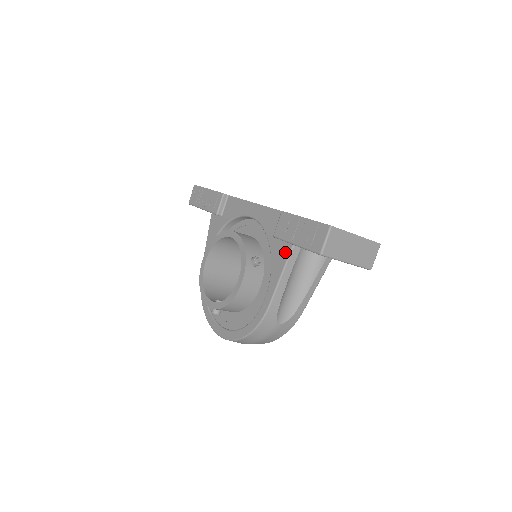
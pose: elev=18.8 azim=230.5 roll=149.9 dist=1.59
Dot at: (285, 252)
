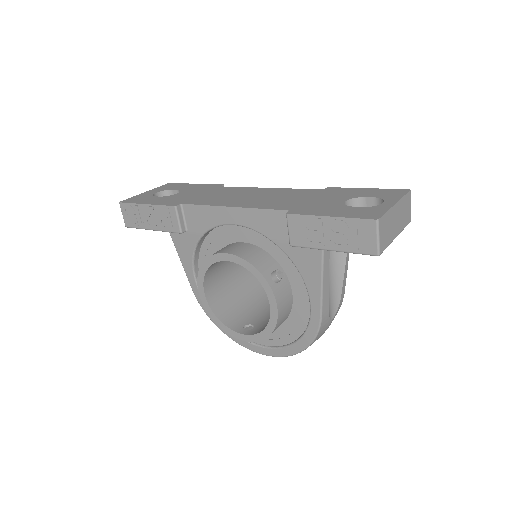
Dot at: (314, 257)
